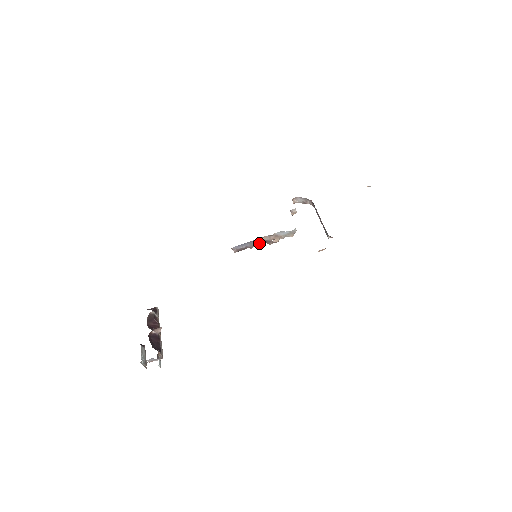
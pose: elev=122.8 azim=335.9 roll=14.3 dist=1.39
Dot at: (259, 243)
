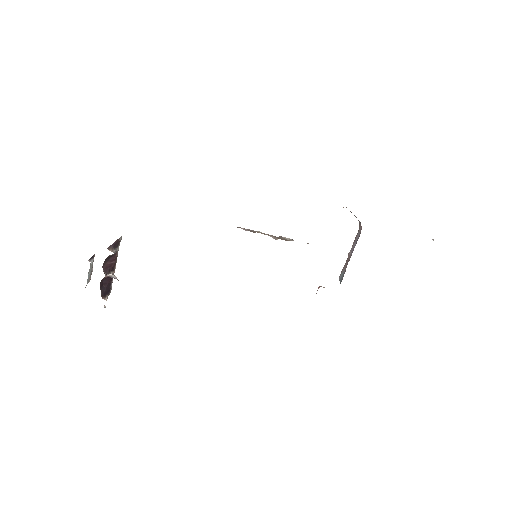
Dot at: occluded
